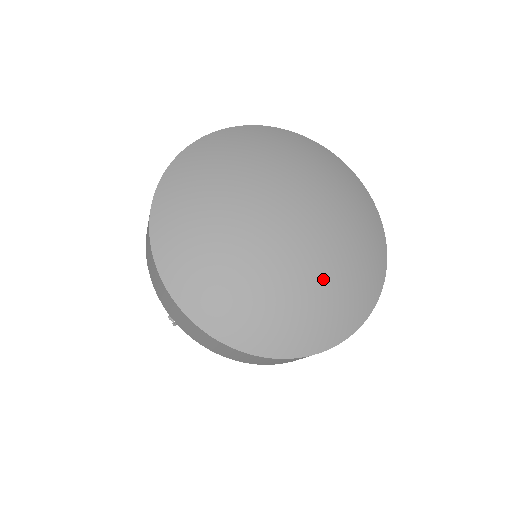
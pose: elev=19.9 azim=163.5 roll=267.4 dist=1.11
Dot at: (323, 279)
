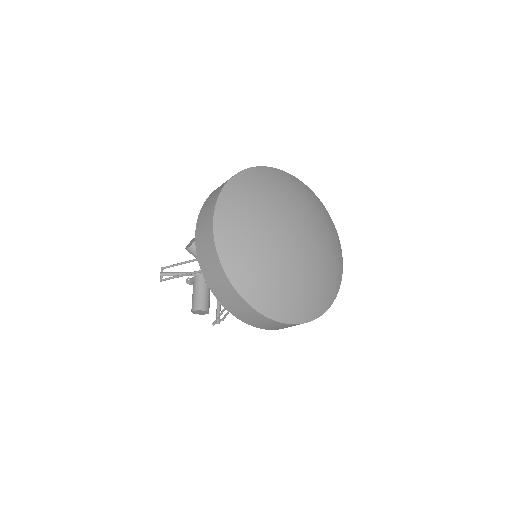
Dot at: (300, 279)
